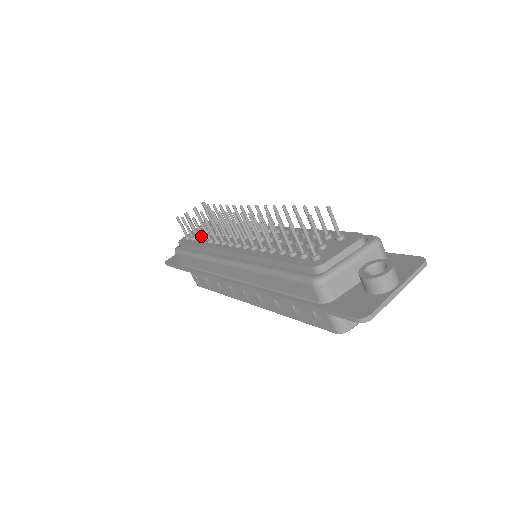
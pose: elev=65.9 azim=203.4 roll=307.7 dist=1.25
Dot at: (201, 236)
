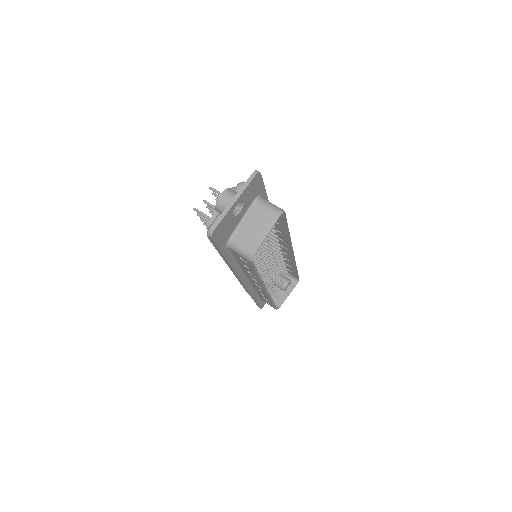
Dot at: occluded
